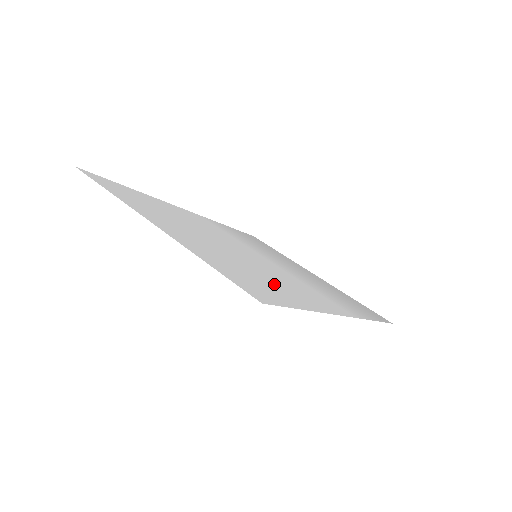
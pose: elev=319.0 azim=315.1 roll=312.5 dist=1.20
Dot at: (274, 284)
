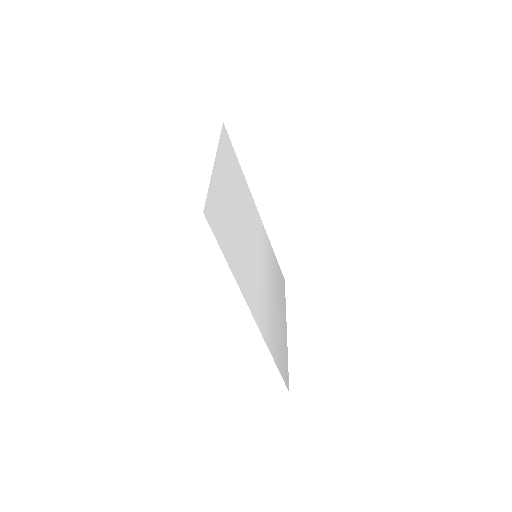
Dot at: (234, 247)
